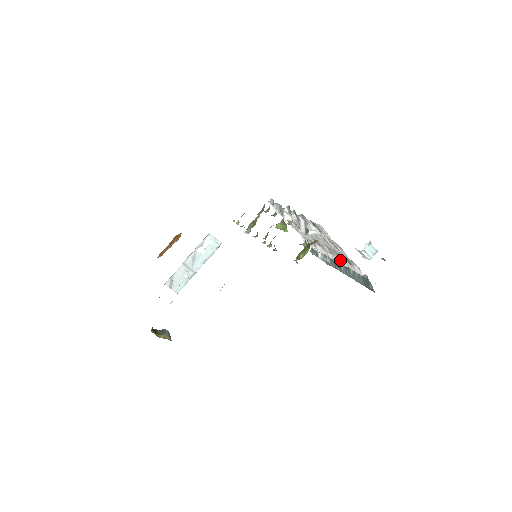
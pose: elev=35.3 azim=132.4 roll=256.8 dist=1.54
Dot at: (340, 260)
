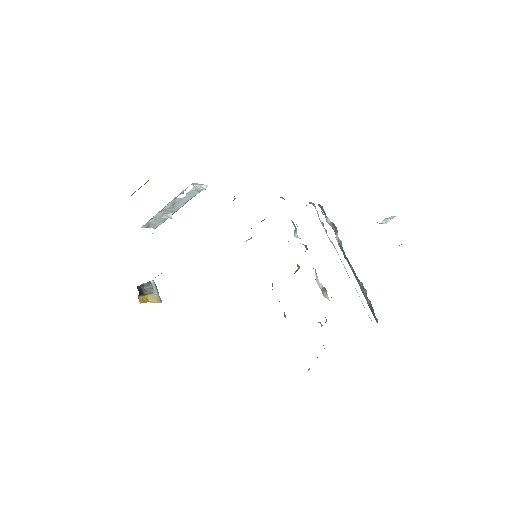
Dot at: occluded
